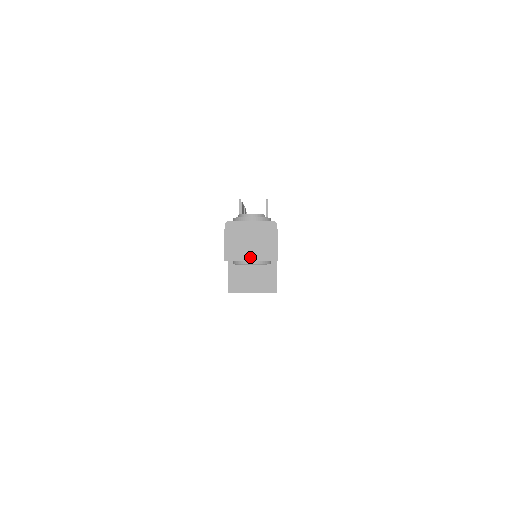
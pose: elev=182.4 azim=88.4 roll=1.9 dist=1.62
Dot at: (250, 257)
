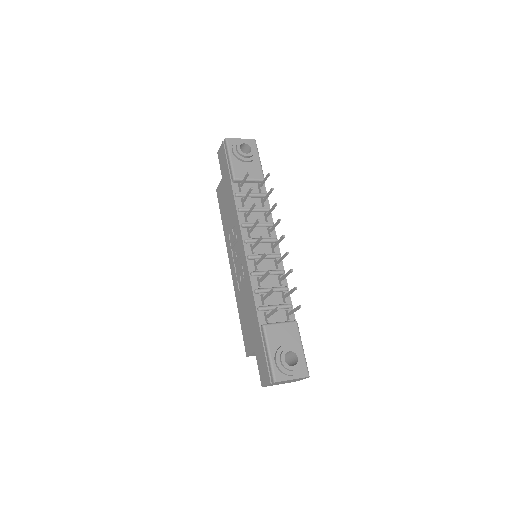
Dot at: occluded
